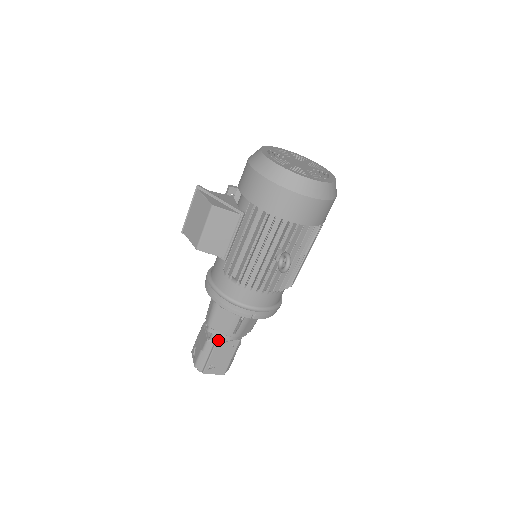
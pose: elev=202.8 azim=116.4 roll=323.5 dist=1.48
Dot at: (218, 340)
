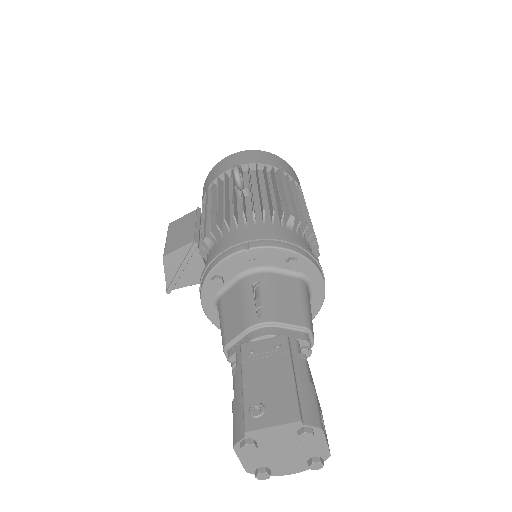
Dot at: (242, 348)
